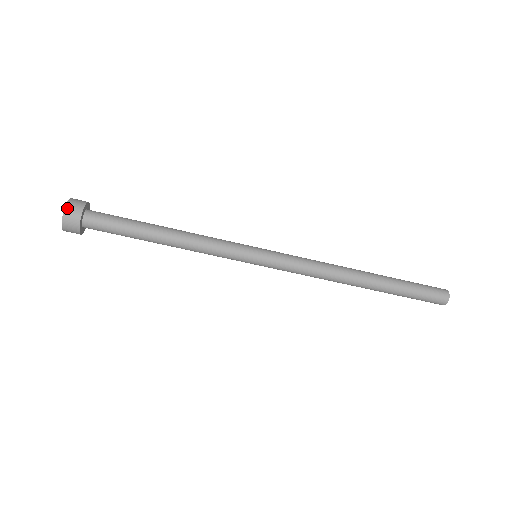
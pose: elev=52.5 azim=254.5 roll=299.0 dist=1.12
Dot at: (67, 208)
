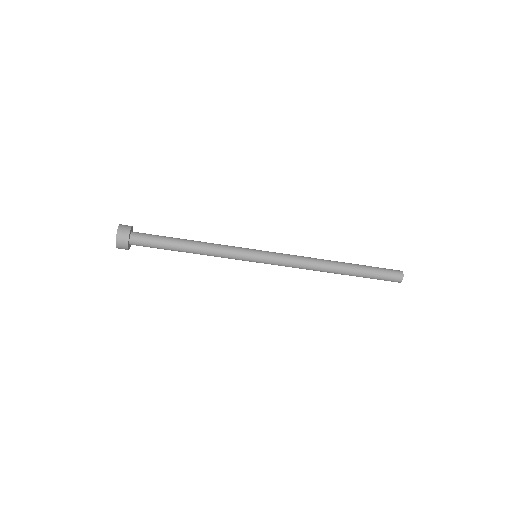
Dot at: (117, 242)
